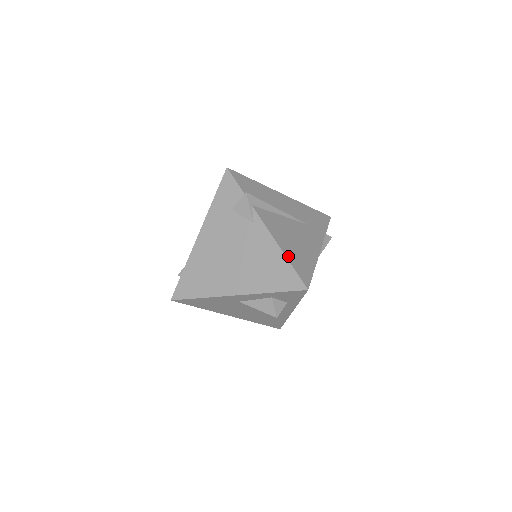
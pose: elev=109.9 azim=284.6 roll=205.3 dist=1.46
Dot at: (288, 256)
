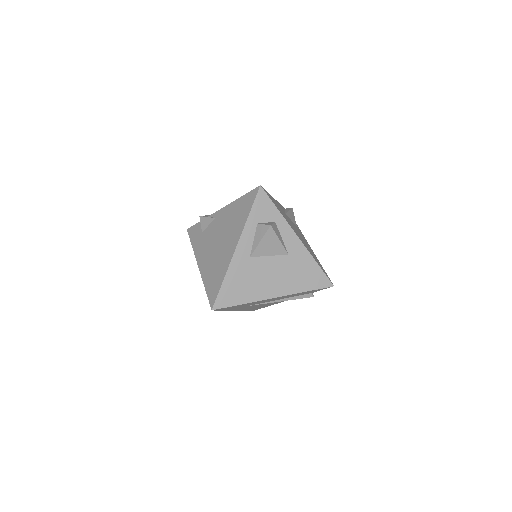
Dot at: occluded
